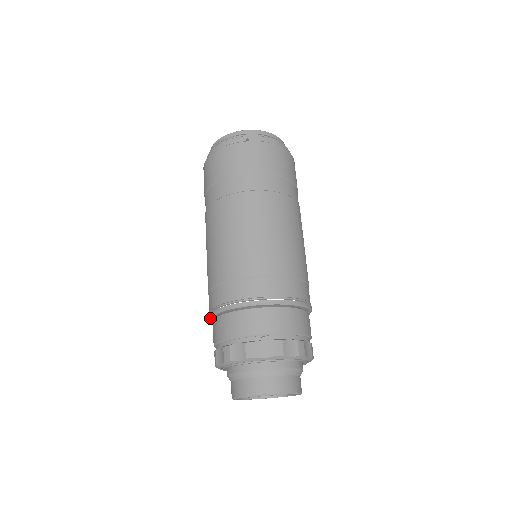
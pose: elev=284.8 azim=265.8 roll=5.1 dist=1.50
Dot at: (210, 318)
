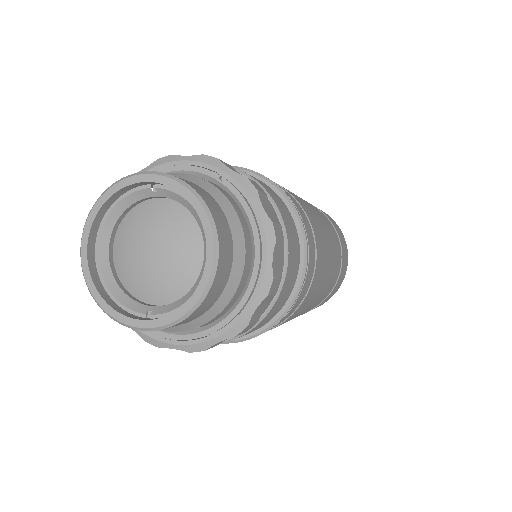
Dot at: occluded
